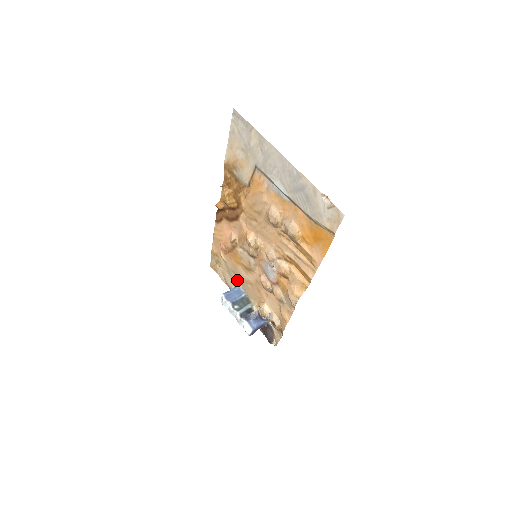
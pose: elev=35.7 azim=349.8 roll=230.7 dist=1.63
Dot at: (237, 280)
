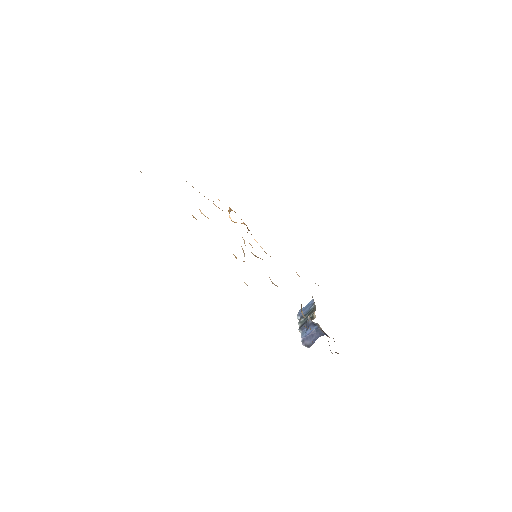
Dot at: occluded
